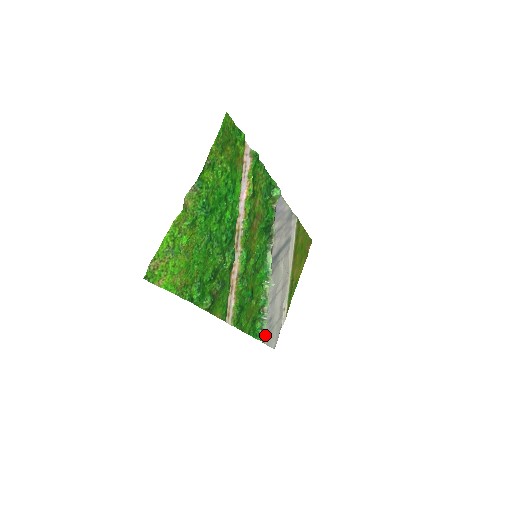
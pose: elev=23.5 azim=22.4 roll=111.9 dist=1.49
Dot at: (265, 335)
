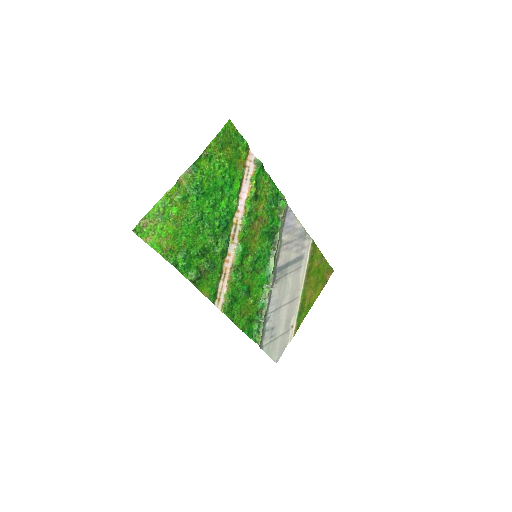
Dot at: (260, 337)
